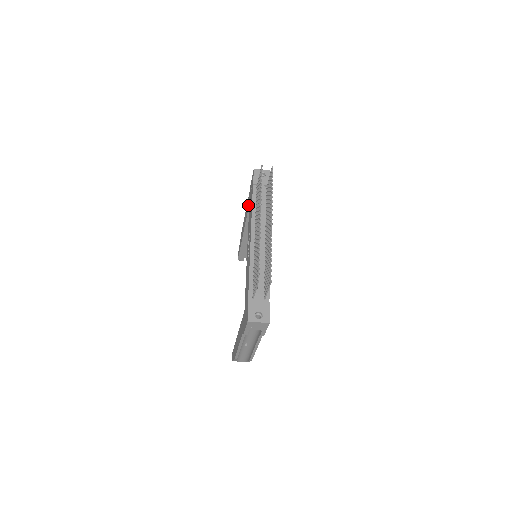
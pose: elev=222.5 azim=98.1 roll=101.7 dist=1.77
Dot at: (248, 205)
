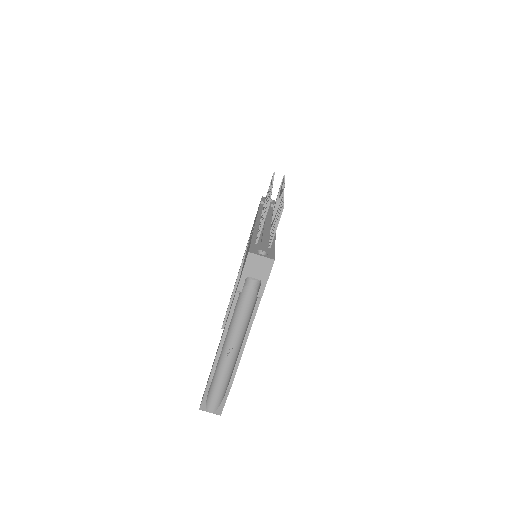
Dot at: occluded
